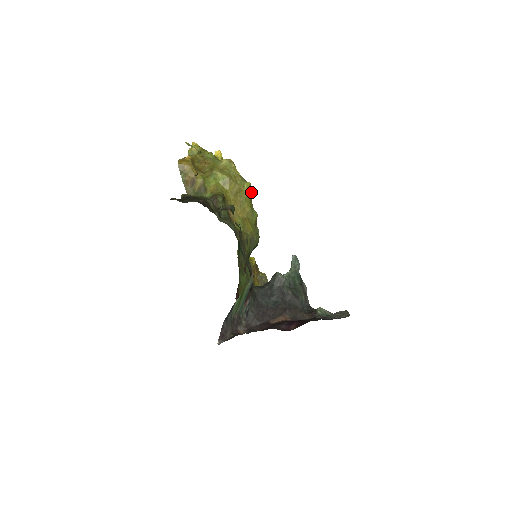
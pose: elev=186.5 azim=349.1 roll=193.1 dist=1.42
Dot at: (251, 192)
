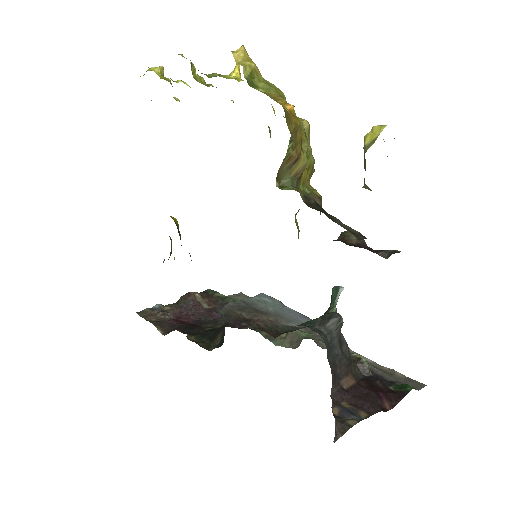
Dot at: occluded
